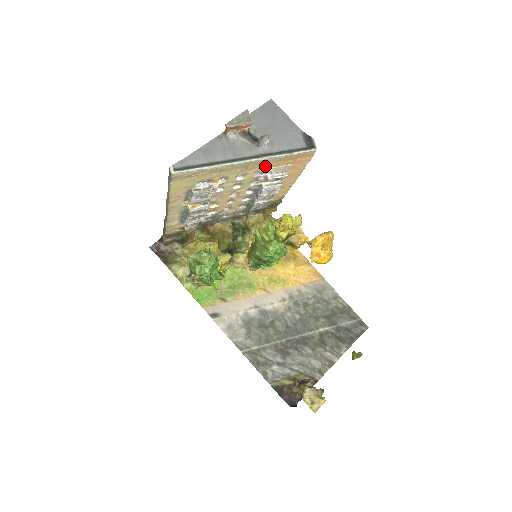
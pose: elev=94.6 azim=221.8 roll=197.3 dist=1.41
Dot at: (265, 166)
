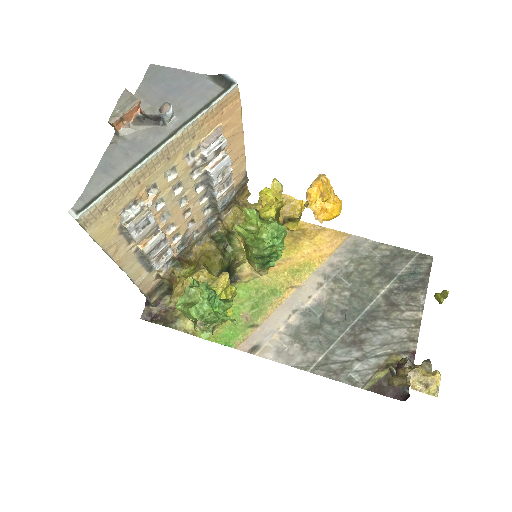
Dot at: (190, 143)
